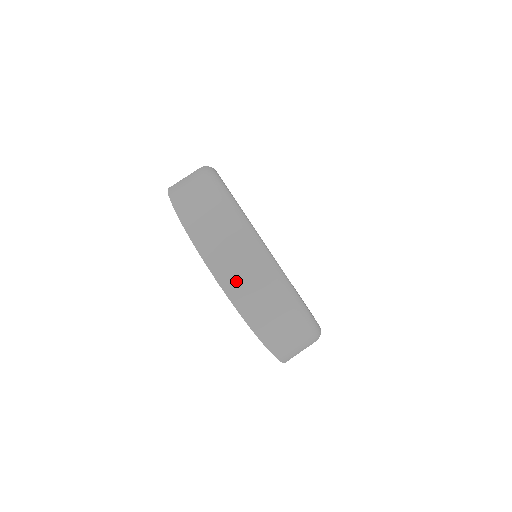
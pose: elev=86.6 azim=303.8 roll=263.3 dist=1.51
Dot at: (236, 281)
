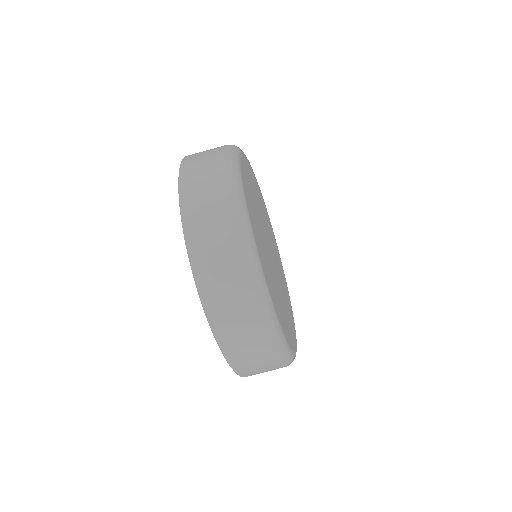
Dot at: (199, 222)
